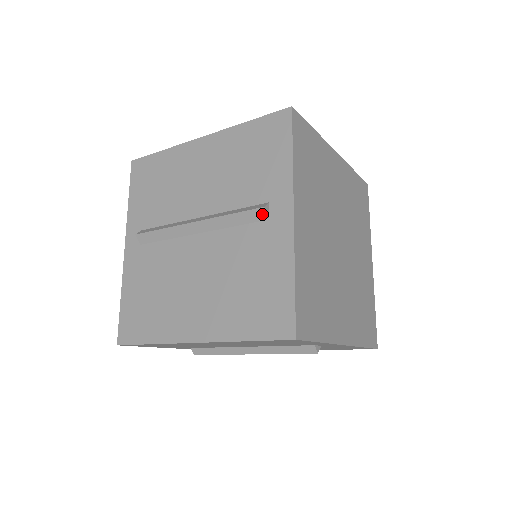
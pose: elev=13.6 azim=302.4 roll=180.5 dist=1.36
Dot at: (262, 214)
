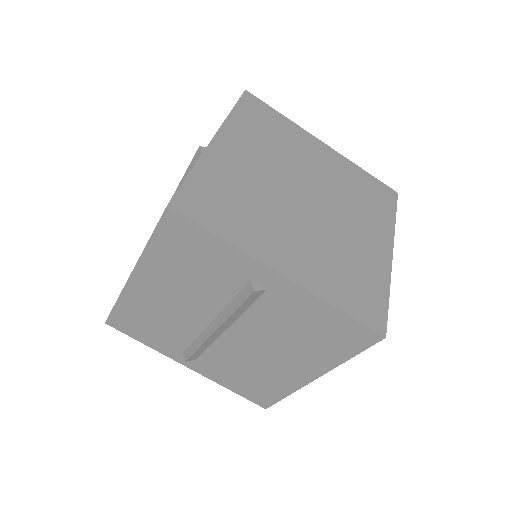
Dot at: (199, 154)
